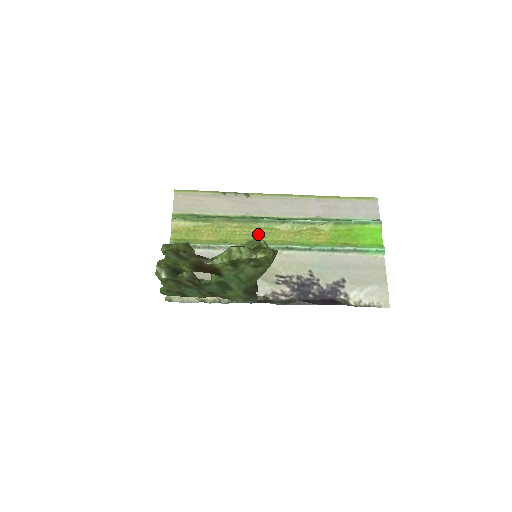
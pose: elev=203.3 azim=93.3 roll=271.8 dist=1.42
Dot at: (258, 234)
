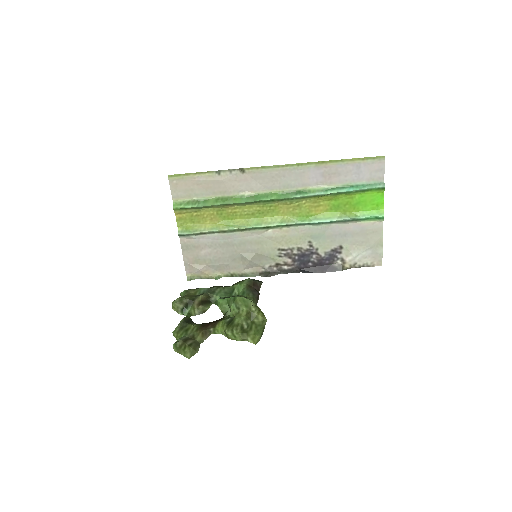
Dot at: (258, 213)
